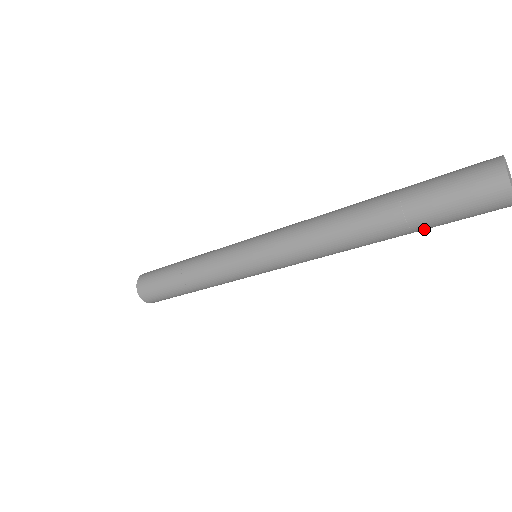
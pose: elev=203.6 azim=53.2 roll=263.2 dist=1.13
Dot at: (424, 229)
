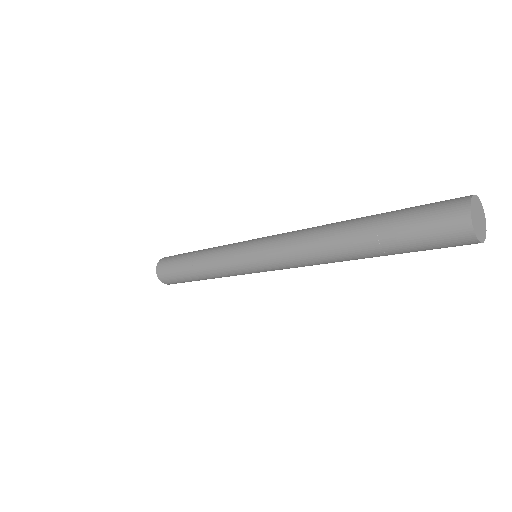
Dot at: (394, 251)
